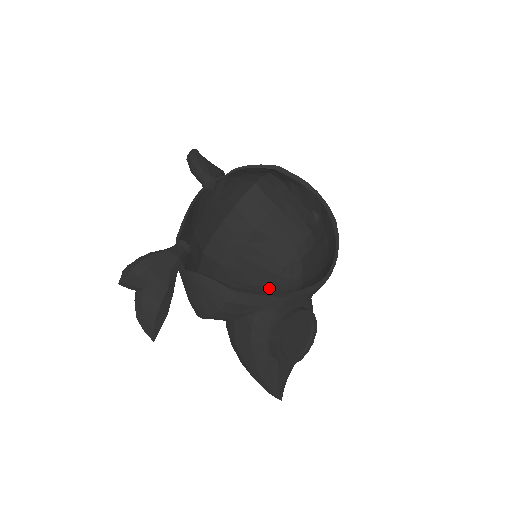
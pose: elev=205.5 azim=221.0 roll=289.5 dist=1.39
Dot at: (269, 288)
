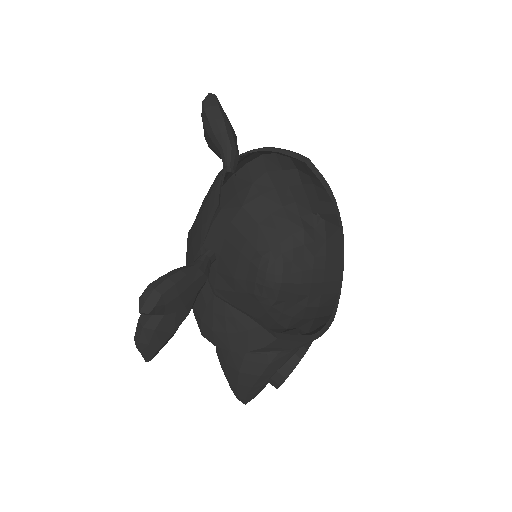
Dot at: (249, 282)
